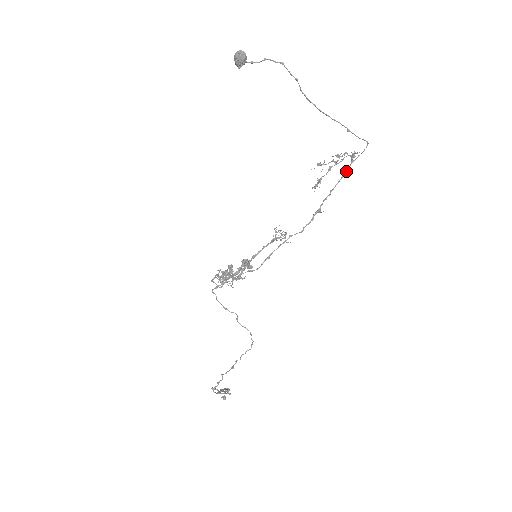
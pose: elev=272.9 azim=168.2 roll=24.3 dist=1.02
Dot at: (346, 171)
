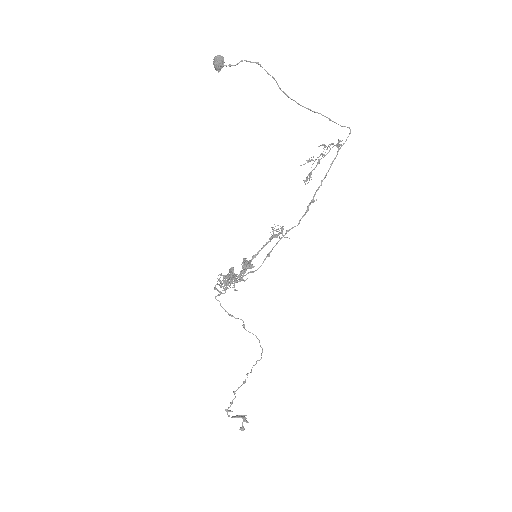
Dot at: occluded
